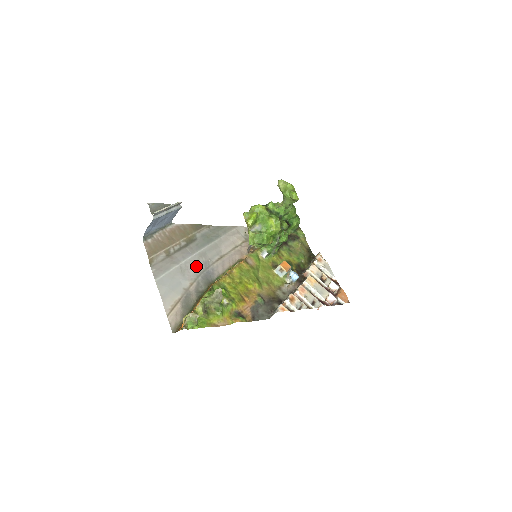
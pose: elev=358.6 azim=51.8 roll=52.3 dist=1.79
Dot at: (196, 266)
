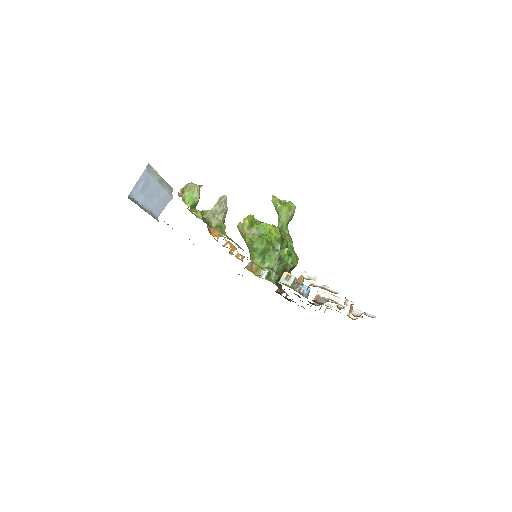
Dot at: occluded
